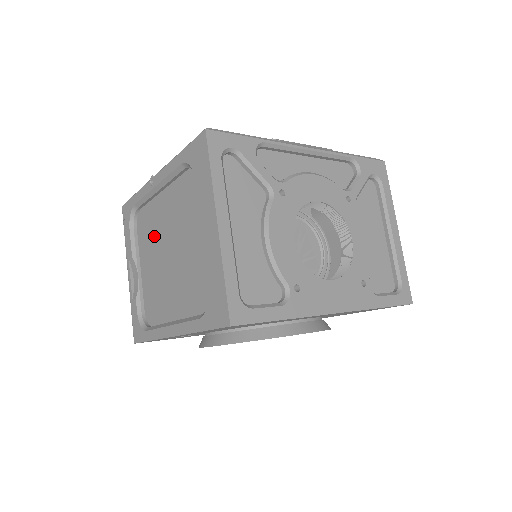
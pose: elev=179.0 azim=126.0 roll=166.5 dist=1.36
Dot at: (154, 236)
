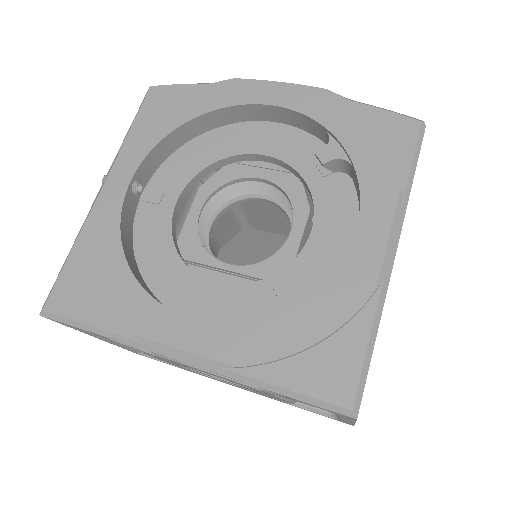
Dot at: occluded
